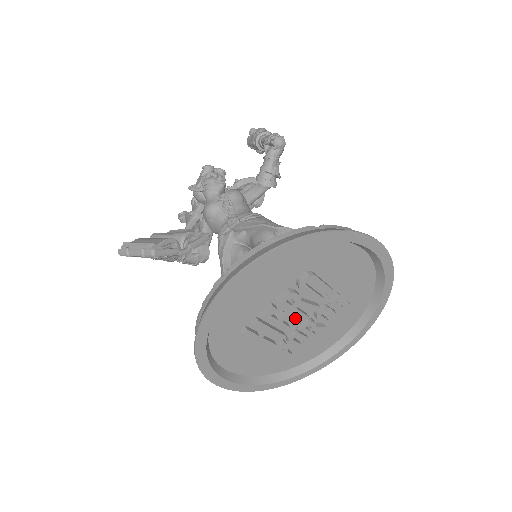
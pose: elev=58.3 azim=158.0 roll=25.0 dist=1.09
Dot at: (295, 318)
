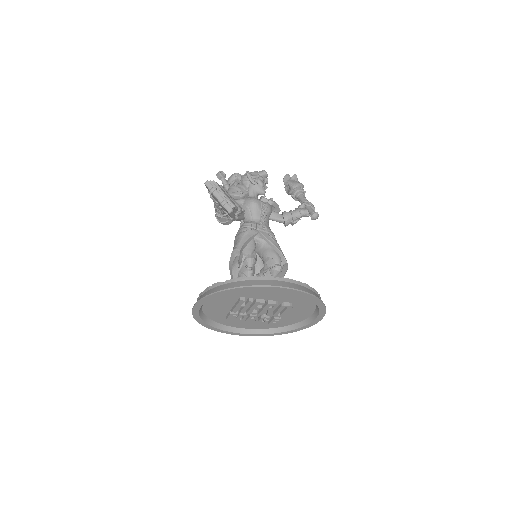
Dot at: (257, 310)
